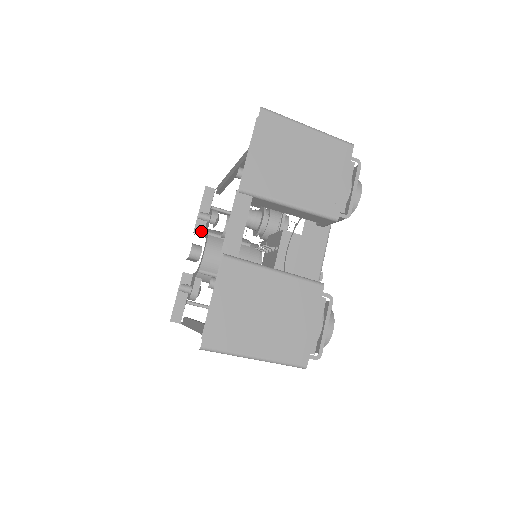
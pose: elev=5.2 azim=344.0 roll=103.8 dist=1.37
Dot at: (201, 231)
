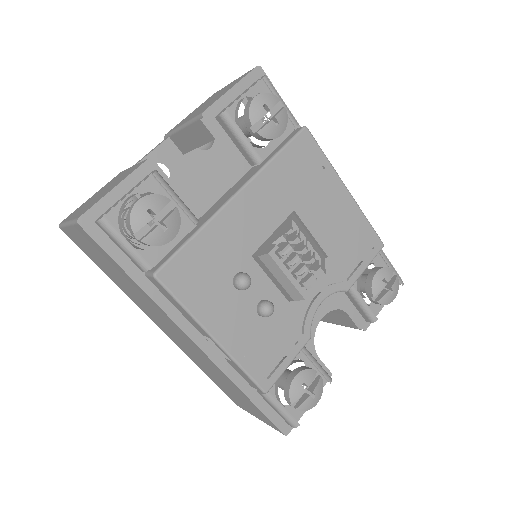
Dot at: occluded
